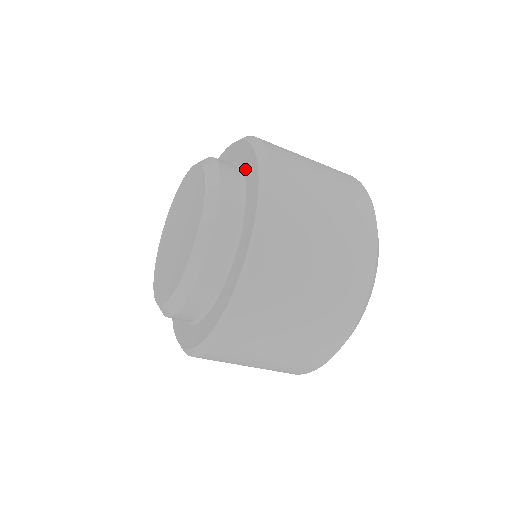
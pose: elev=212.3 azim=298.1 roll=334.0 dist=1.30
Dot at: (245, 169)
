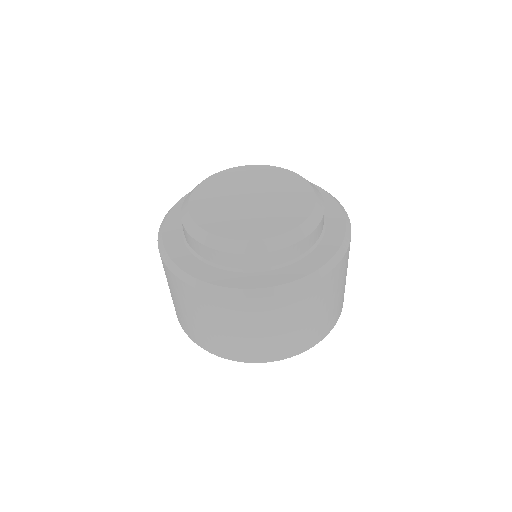
Dot at: occluded
